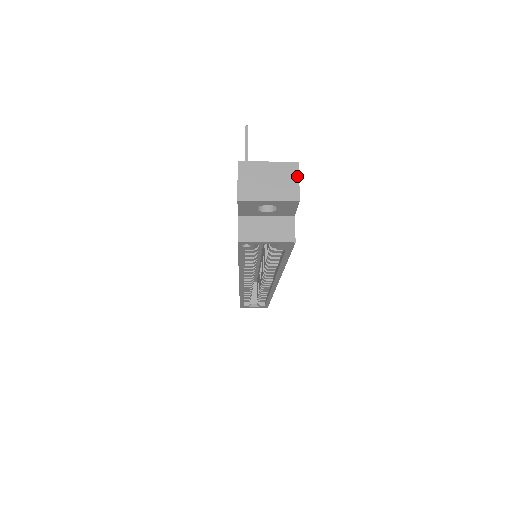
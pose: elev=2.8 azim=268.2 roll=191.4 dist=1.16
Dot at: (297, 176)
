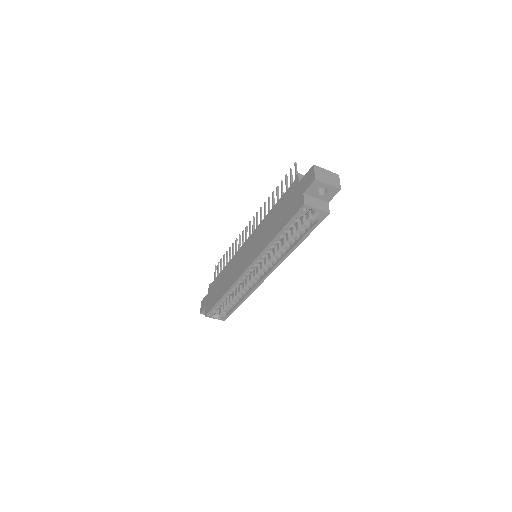
Dot at: (339, 180)
